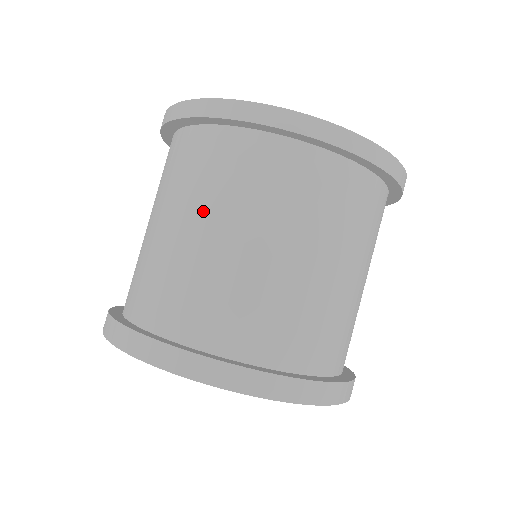
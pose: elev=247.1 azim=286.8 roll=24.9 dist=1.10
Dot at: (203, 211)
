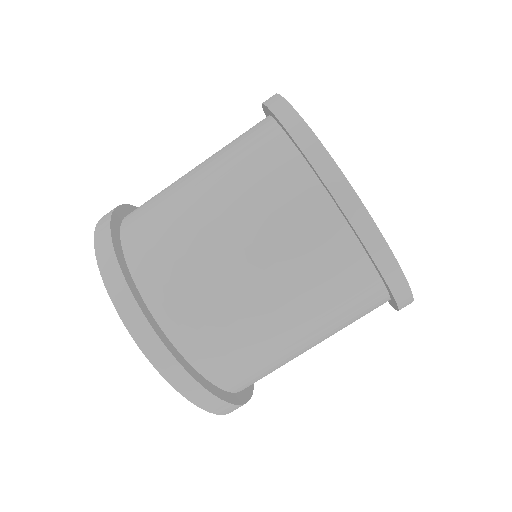
Dot at: (215, 177)
